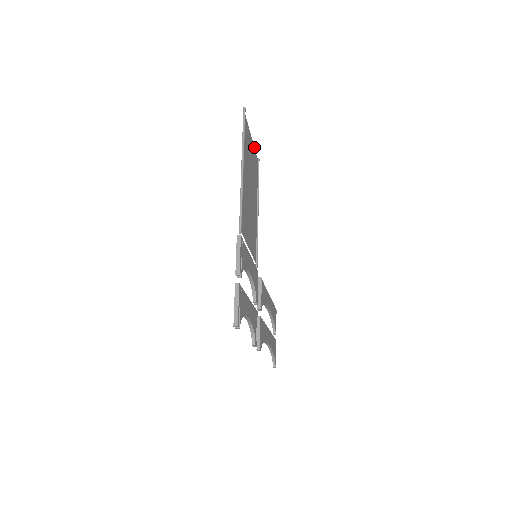
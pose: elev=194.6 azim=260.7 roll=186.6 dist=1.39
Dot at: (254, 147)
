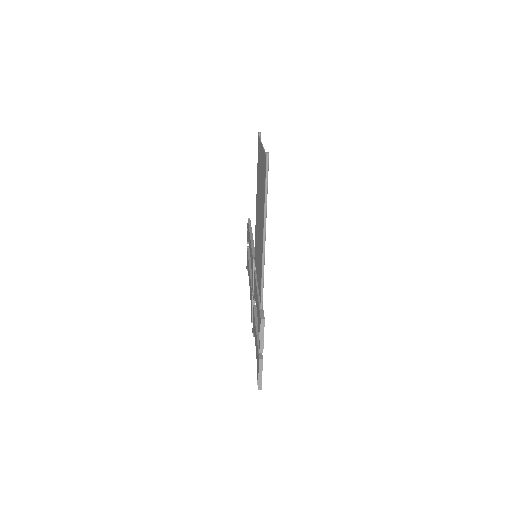
Dot at: occluded
